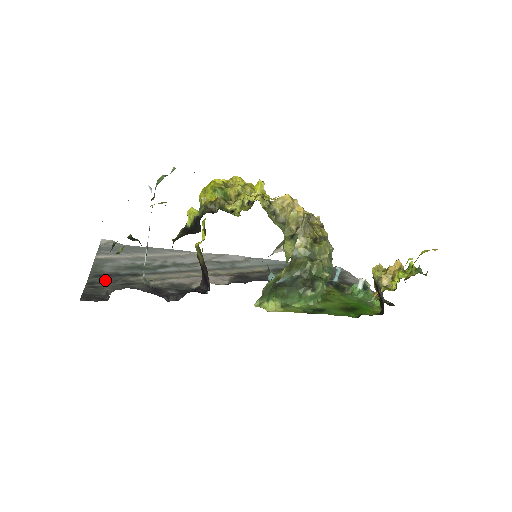
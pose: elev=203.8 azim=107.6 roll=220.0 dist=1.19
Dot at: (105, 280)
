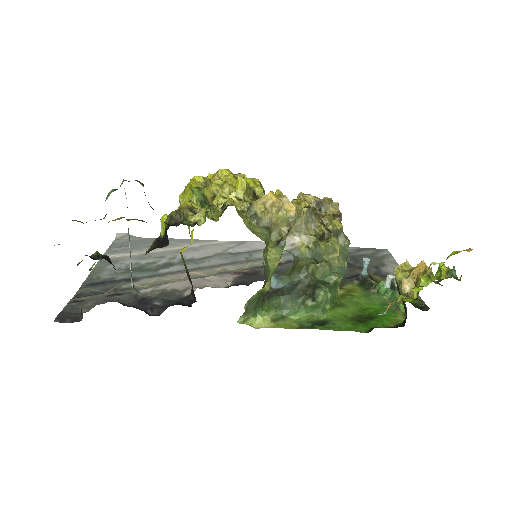
Dot at: (95, 290)
